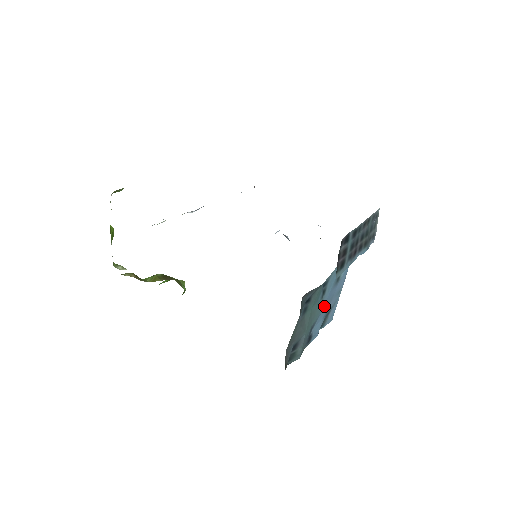
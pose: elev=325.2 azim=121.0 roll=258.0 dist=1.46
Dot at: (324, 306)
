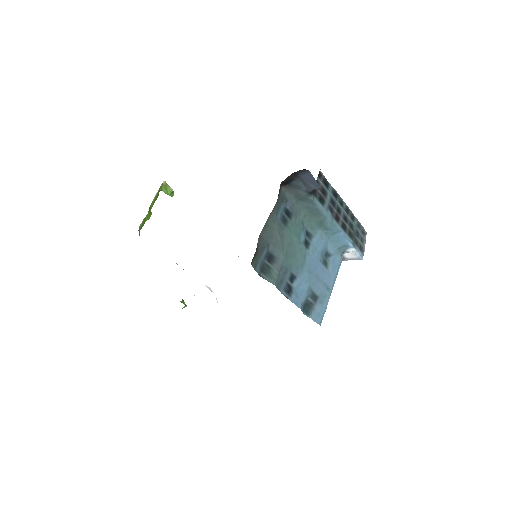
Dot at: (308, 268)
